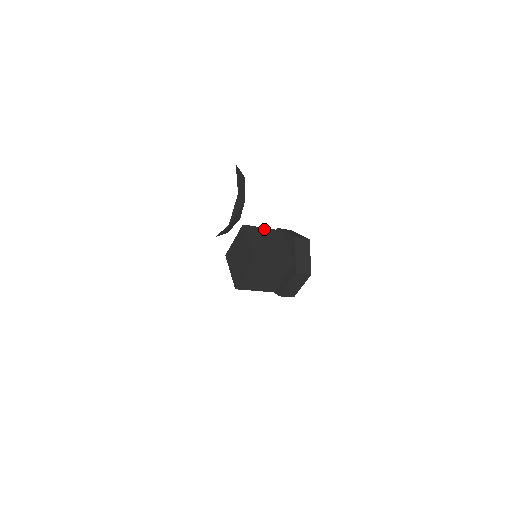
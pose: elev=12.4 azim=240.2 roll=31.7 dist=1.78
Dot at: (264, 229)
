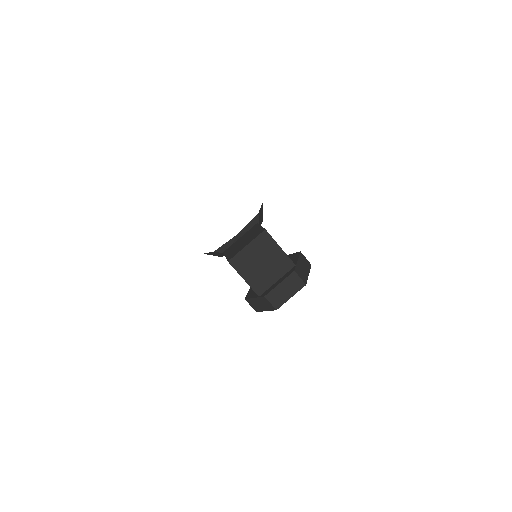
Dot at: occluded
